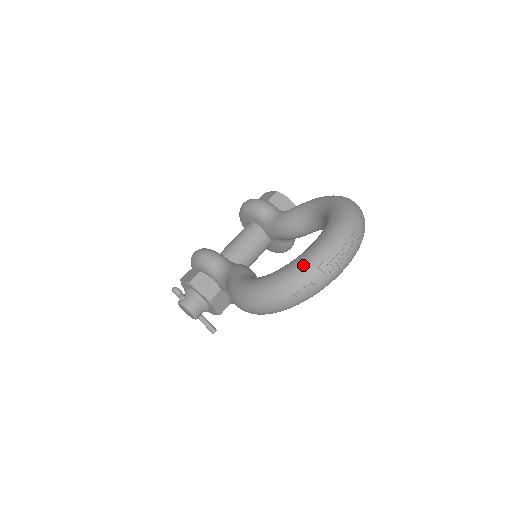
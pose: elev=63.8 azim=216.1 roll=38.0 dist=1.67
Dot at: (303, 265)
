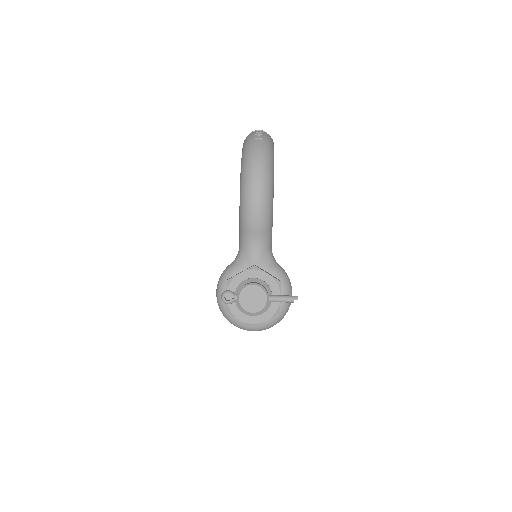
Dot at: occluded
